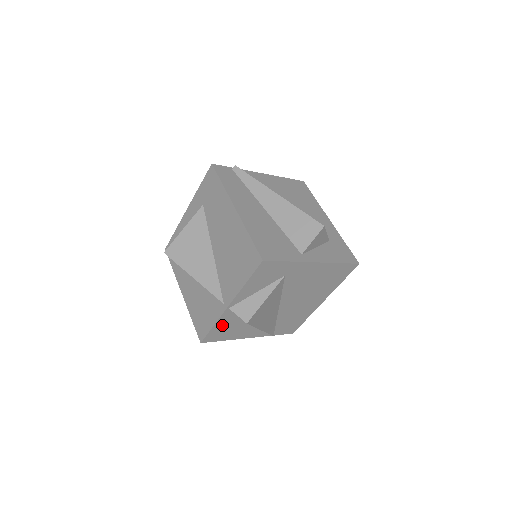
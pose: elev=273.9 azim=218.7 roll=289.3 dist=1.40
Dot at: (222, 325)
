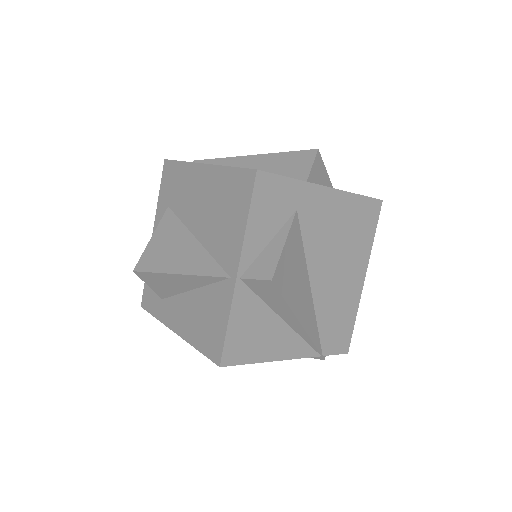
Dot at: (241, 322)
